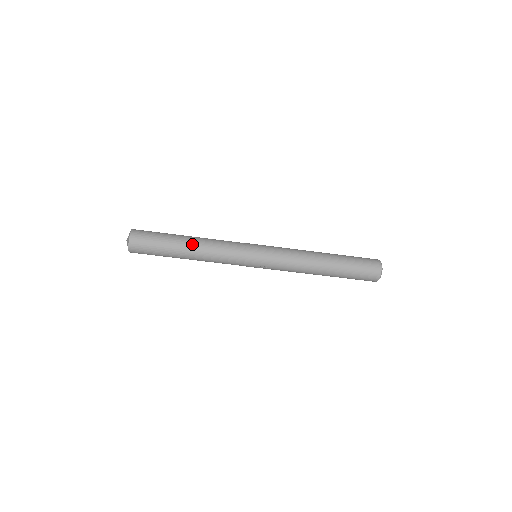
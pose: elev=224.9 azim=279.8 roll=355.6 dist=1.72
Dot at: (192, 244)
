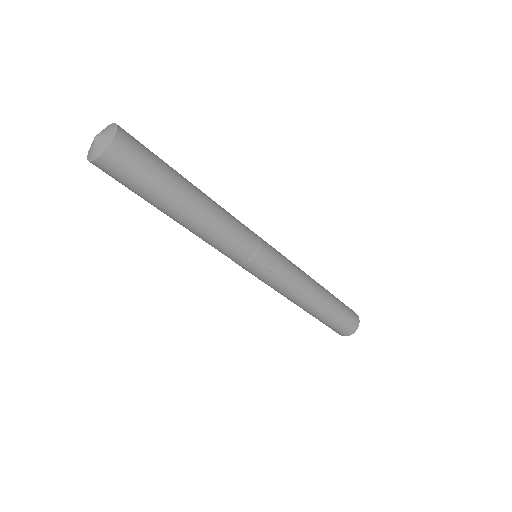
Dot at: (202, 198)
